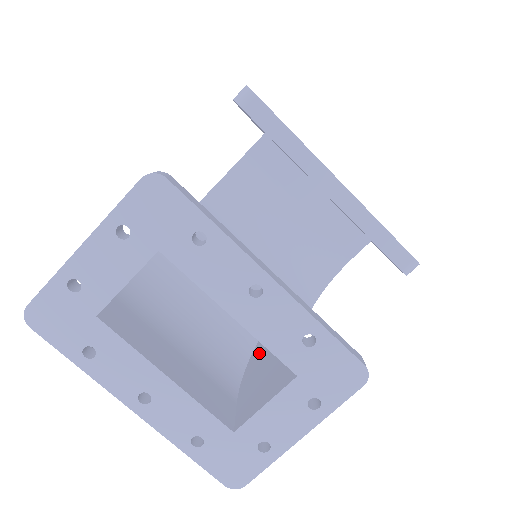
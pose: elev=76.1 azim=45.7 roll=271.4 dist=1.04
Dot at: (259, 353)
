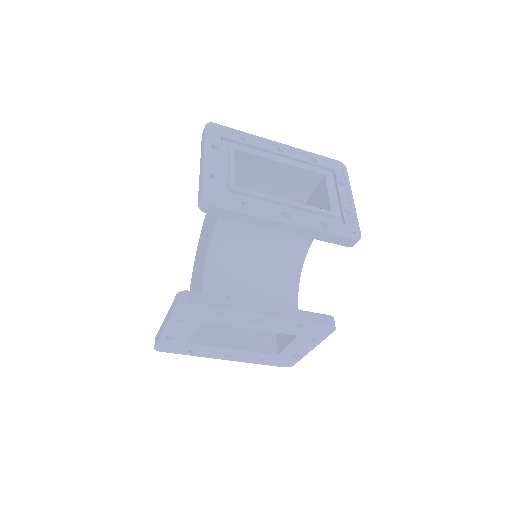
Dot at: occluded
